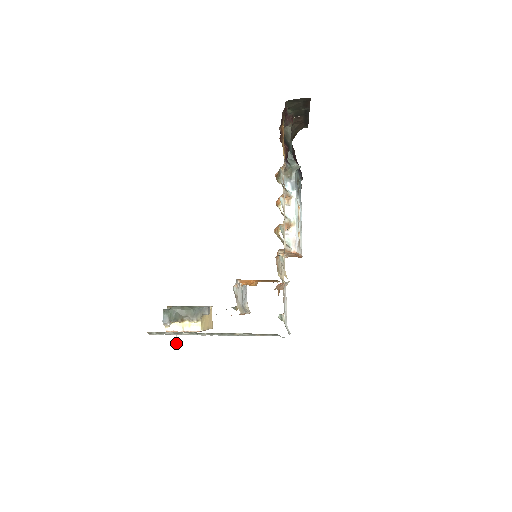
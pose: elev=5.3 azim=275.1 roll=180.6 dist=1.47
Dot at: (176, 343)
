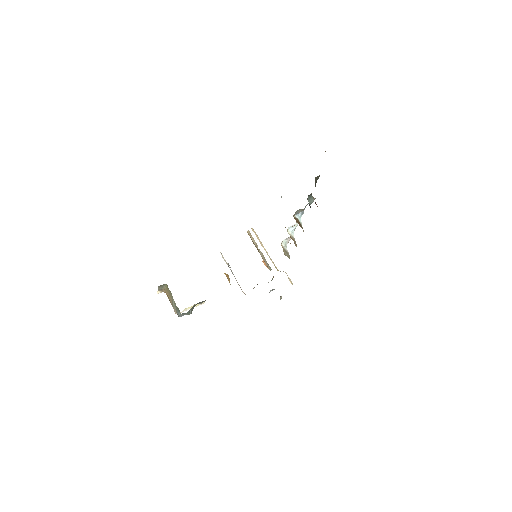
Dot at: occluded
